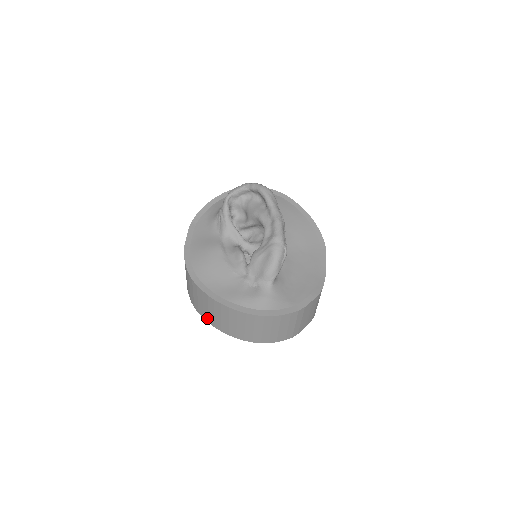
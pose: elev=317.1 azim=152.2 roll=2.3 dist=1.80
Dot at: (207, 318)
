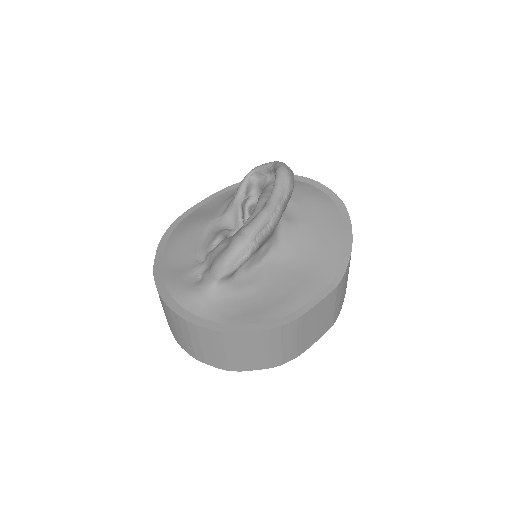
Dot at: occluded
